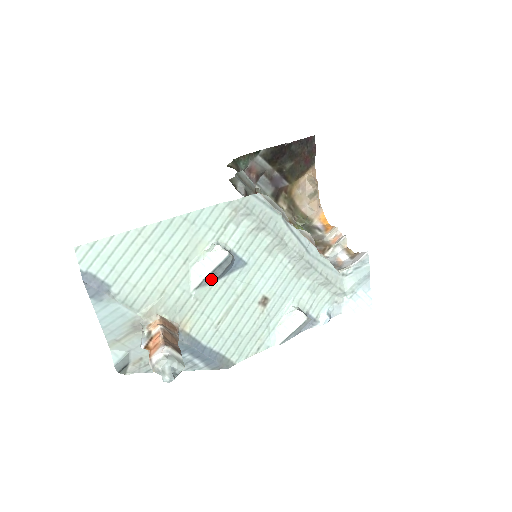
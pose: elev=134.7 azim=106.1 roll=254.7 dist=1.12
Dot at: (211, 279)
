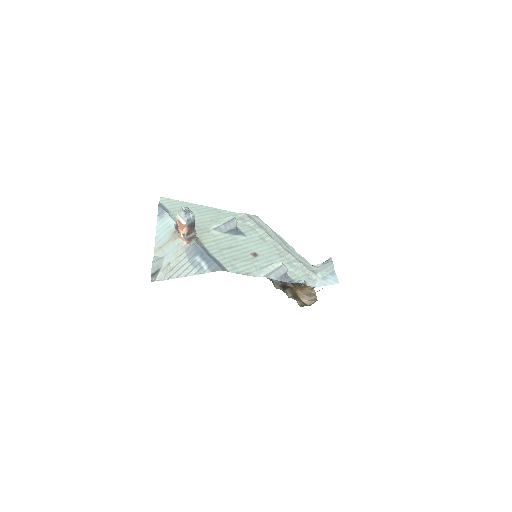
Dot at: (223, 230)
